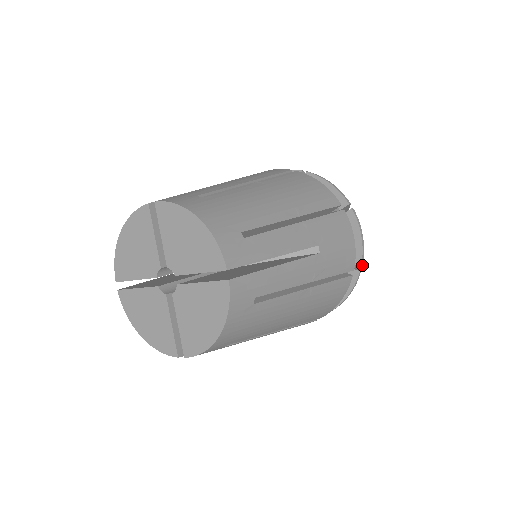
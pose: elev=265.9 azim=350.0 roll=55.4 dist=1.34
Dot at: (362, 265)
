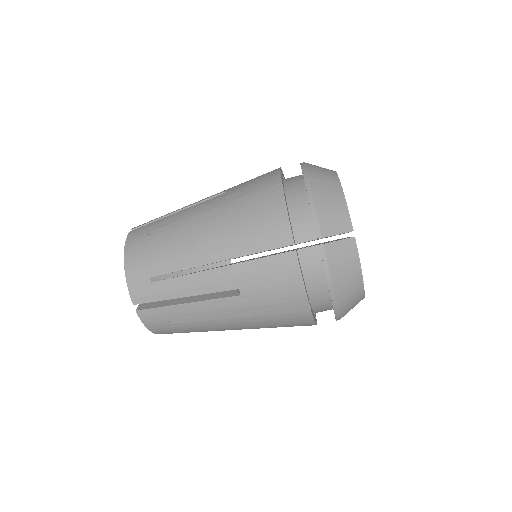
Dot at: (336, 301)
